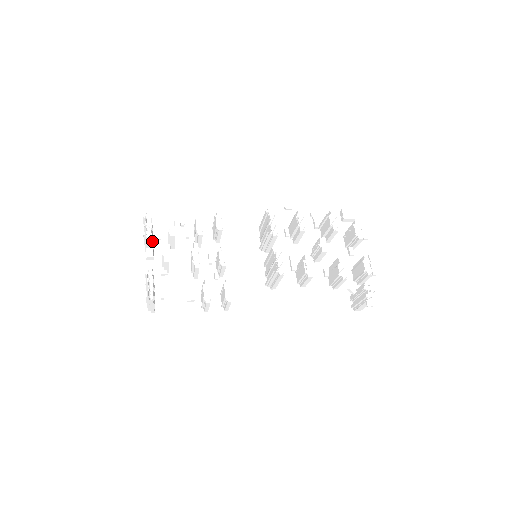
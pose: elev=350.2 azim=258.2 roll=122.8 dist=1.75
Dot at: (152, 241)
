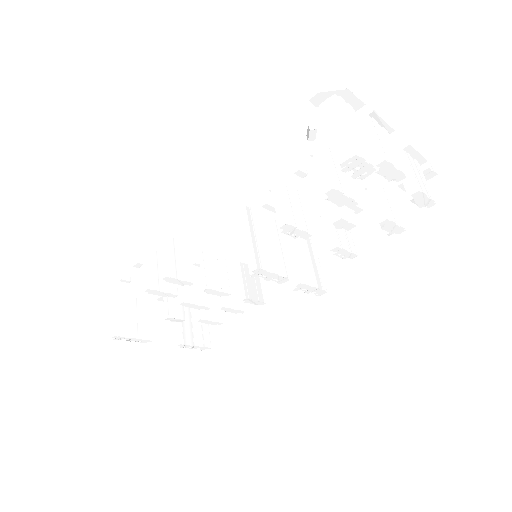
Dot at: occluded
